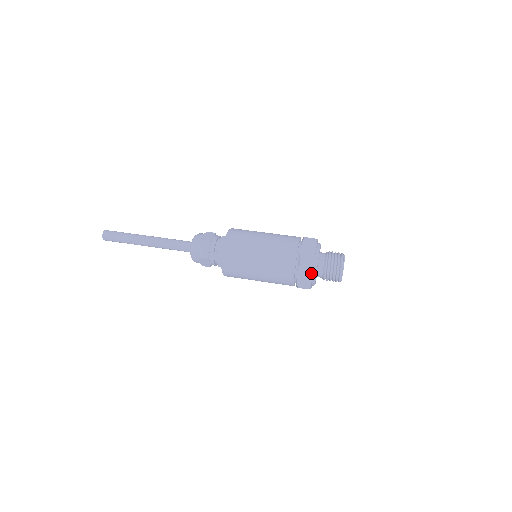
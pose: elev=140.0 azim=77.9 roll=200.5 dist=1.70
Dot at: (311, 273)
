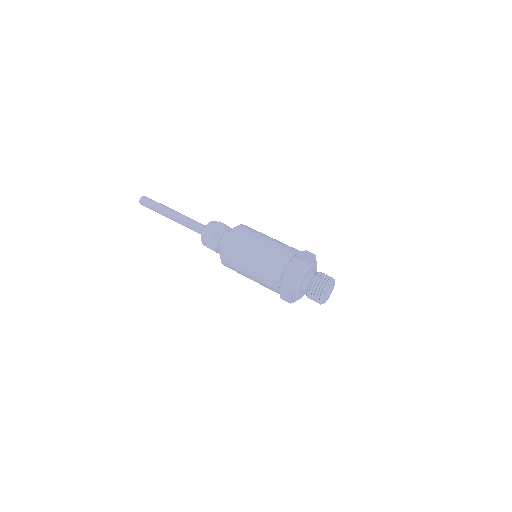
Dot at: (291, 294)
